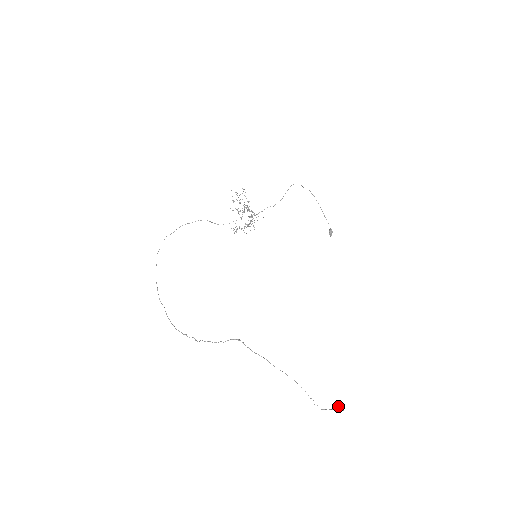
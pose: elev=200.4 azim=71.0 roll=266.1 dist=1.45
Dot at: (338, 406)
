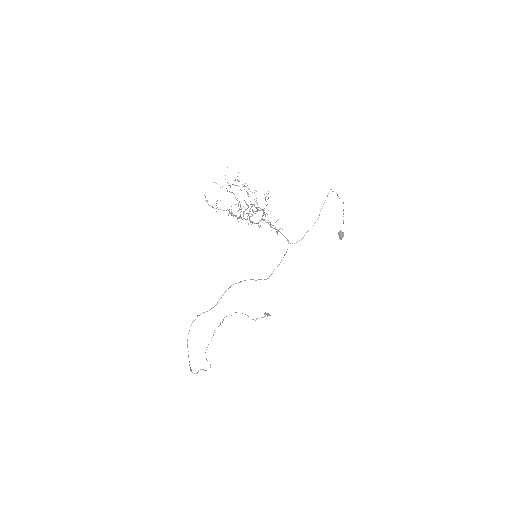
Dot at: (267, 314)
